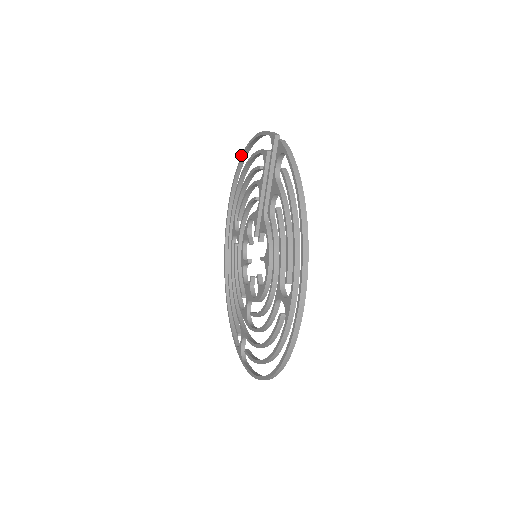
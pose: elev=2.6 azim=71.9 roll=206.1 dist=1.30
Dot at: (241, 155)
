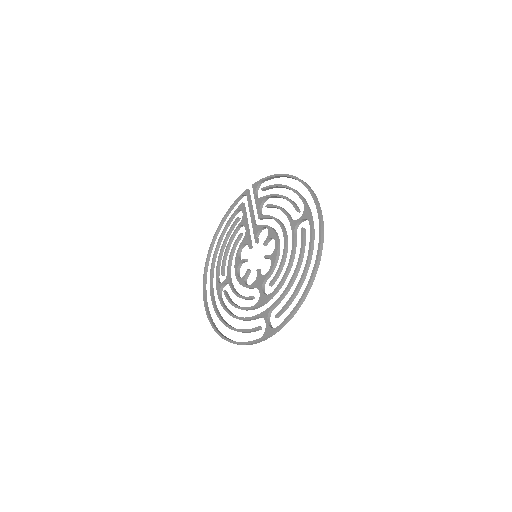
Dot at: occluded
